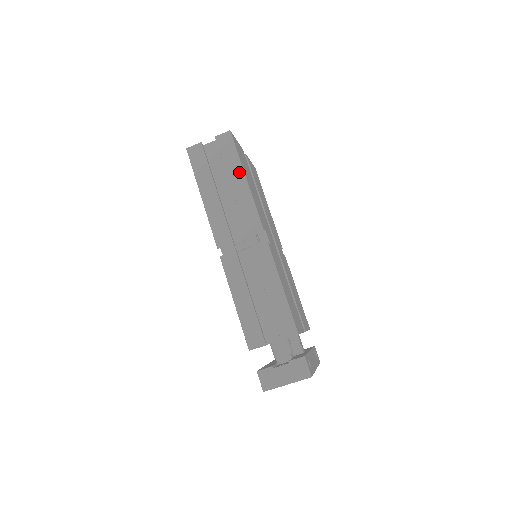
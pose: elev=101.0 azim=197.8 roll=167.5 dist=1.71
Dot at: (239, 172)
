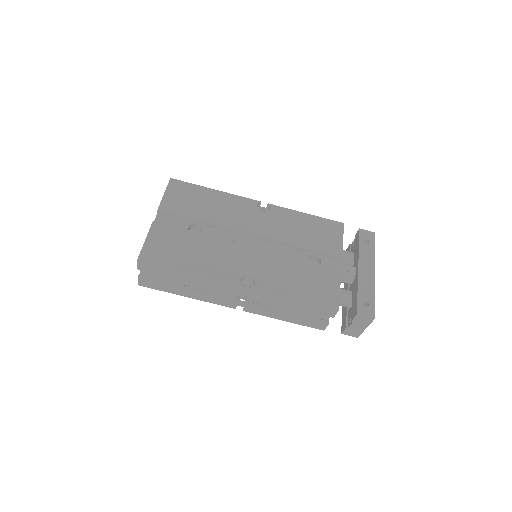
Dot at: (180, 274)
